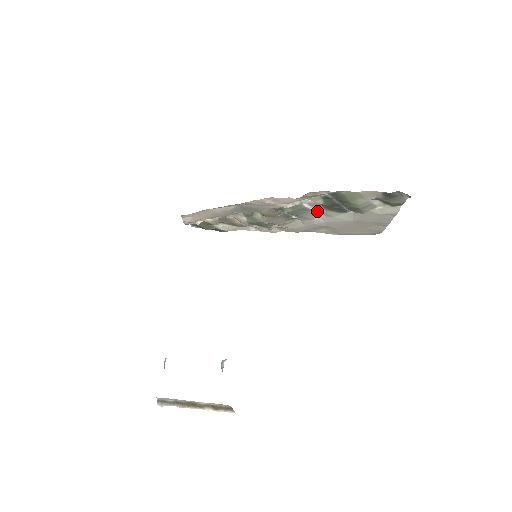
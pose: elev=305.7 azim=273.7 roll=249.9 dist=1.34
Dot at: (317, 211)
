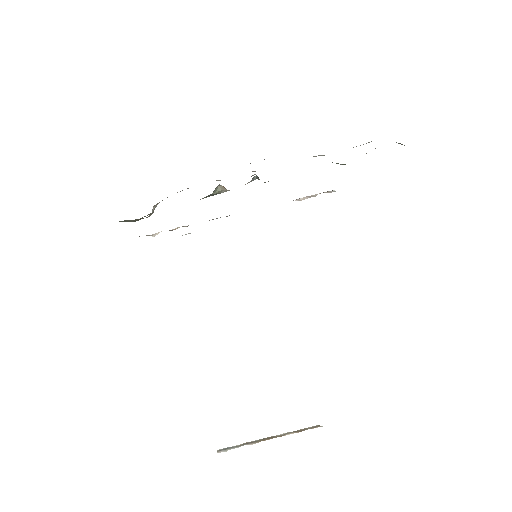
Dot at: occluded
